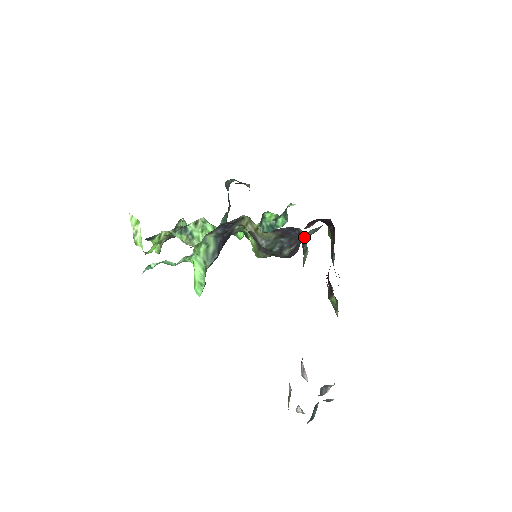
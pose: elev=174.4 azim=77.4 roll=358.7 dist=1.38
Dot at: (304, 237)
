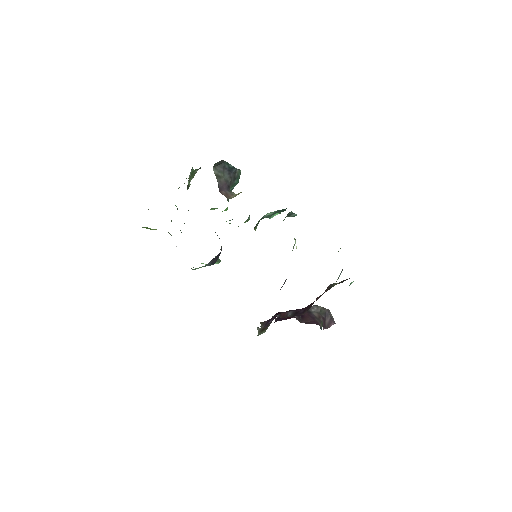
Dot at: occluded
